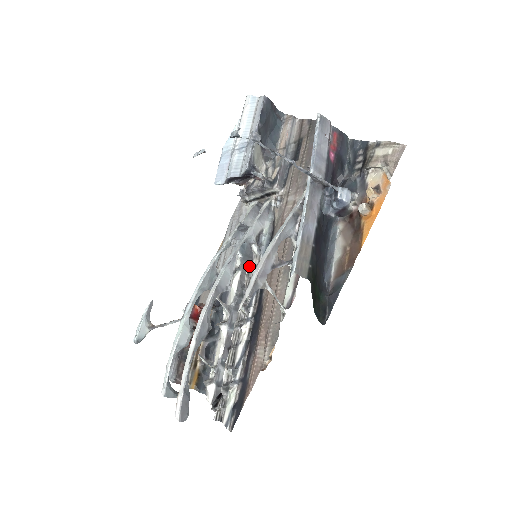
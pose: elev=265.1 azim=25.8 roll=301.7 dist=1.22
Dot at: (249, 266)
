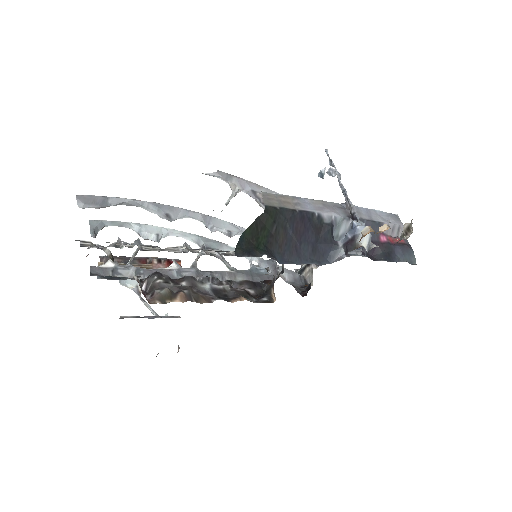
Dot at: occluded
